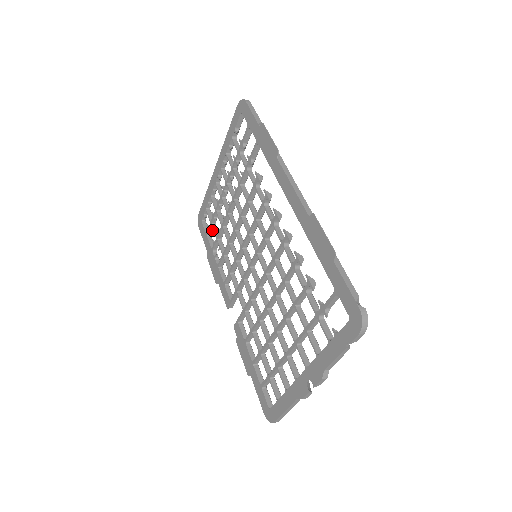
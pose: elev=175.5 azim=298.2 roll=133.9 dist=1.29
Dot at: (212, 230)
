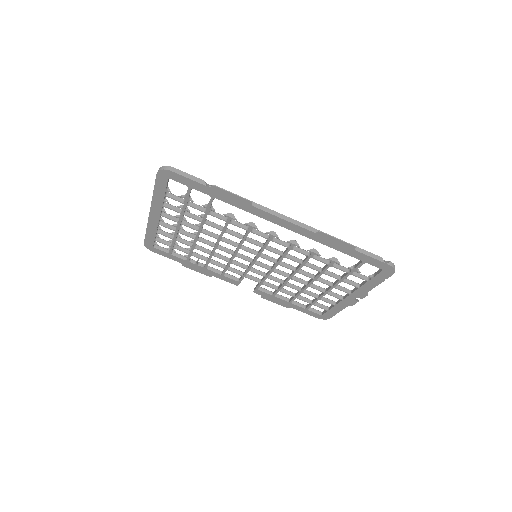
Dot at: (173, 248)
